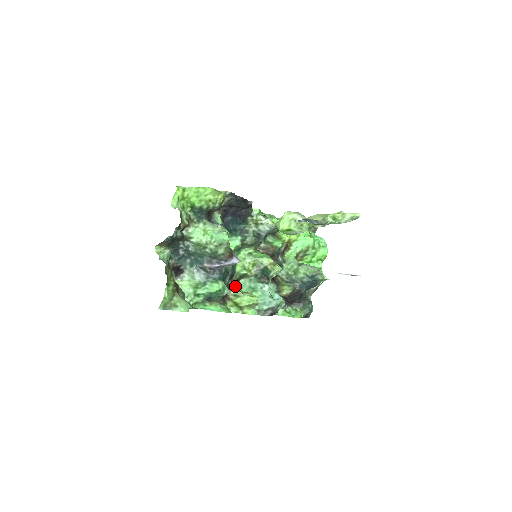
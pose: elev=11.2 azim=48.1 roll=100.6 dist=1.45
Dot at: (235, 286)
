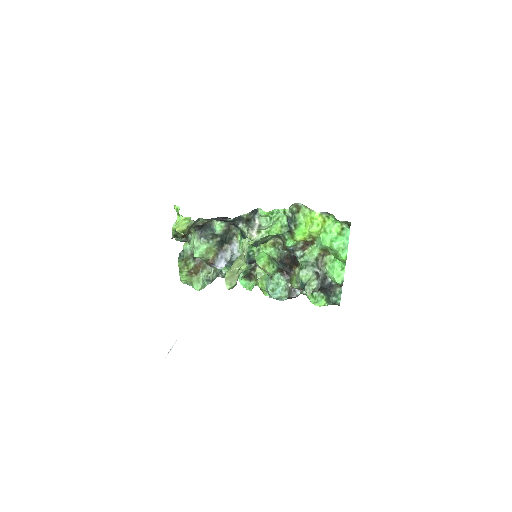
Dot at: (259, 268)
